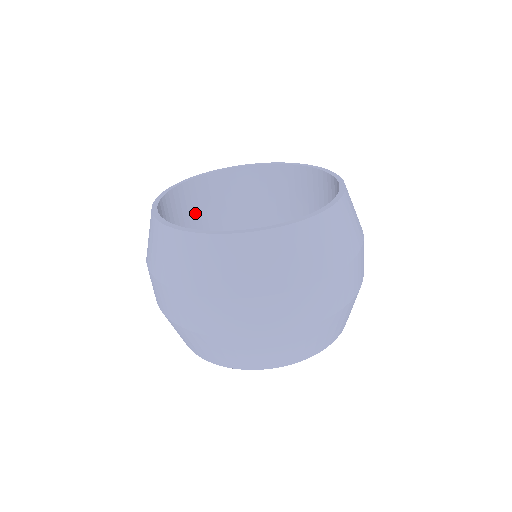
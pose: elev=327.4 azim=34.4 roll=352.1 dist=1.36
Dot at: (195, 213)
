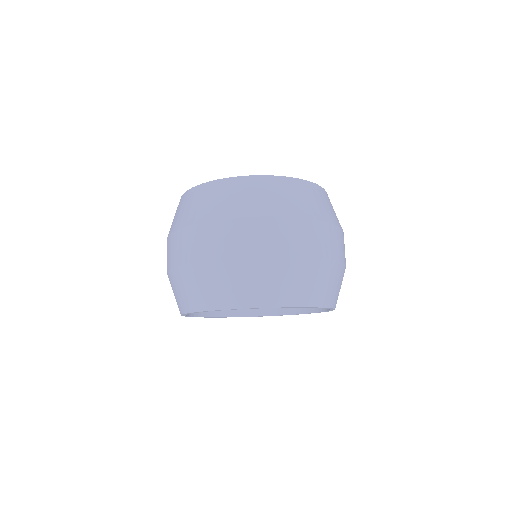
Dot at: occluded
